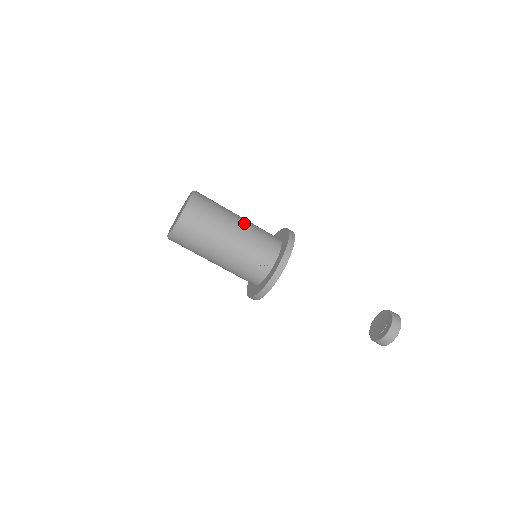
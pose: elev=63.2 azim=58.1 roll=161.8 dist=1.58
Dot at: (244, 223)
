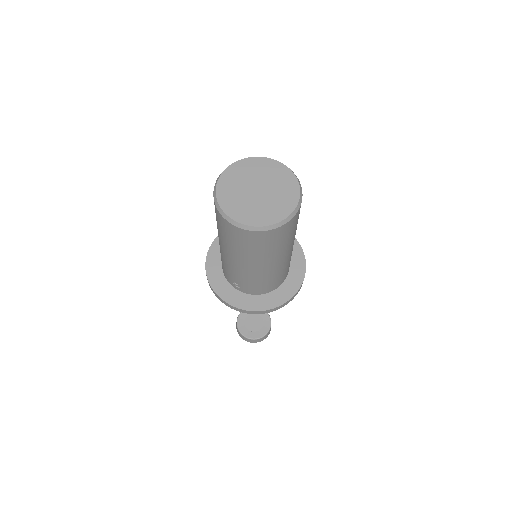
Dot at: (275, 267)
